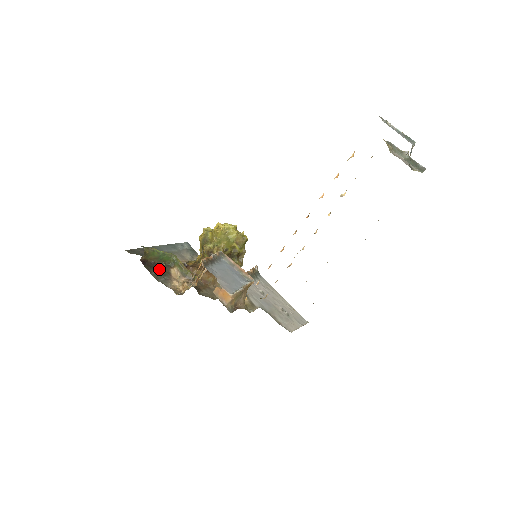
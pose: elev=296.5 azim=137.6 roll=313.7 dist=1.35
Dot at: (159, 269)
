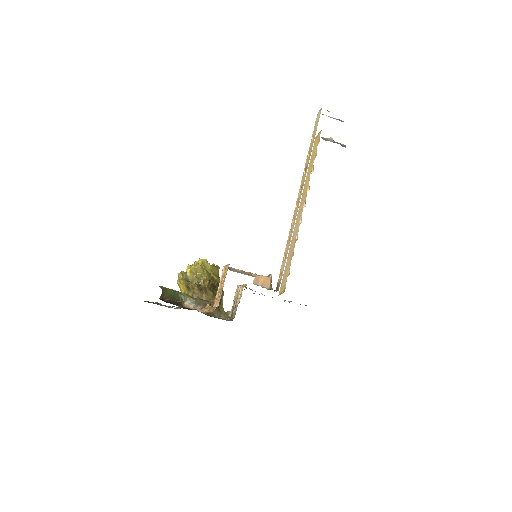
Dot at: (177, 305)
